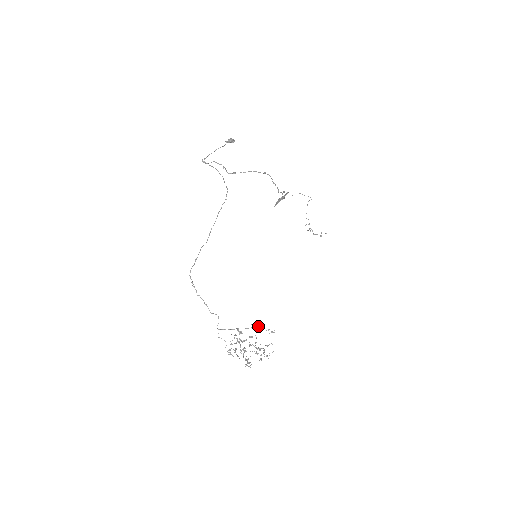
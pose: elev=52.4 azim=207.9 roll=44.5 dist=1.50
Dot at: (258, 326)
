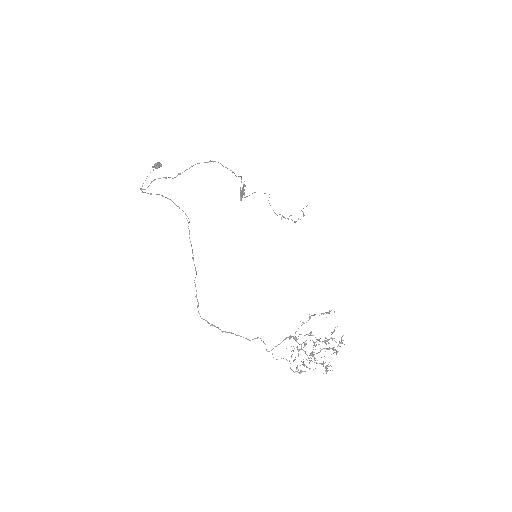
Dot at: (309, 318)
